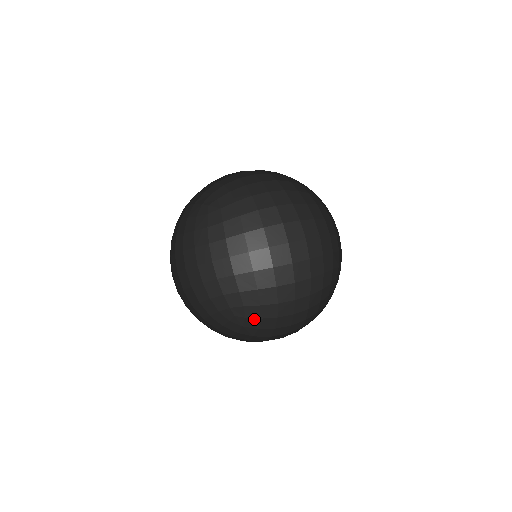
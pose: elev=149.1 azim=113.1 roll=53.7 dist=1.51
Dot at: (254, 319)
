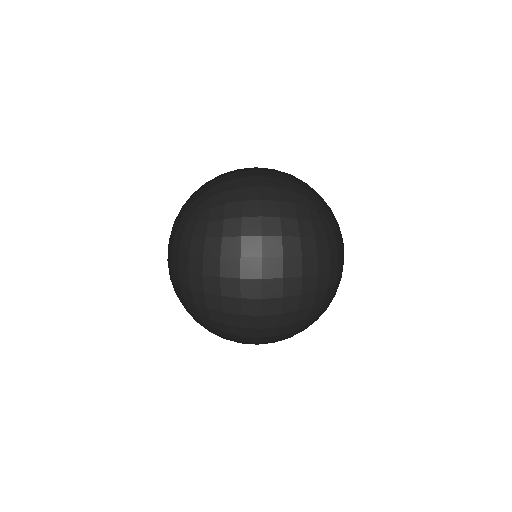
Dot at: (219, 207)
